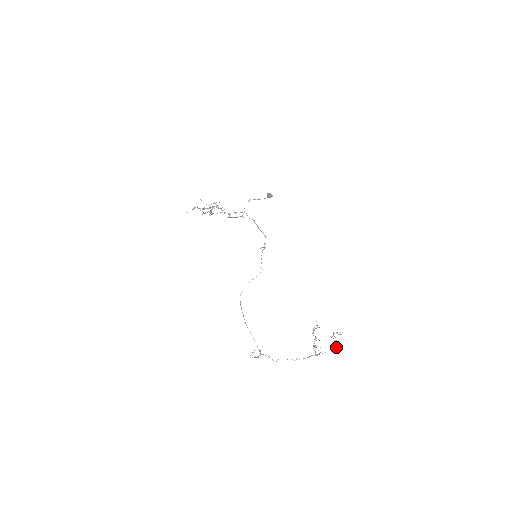
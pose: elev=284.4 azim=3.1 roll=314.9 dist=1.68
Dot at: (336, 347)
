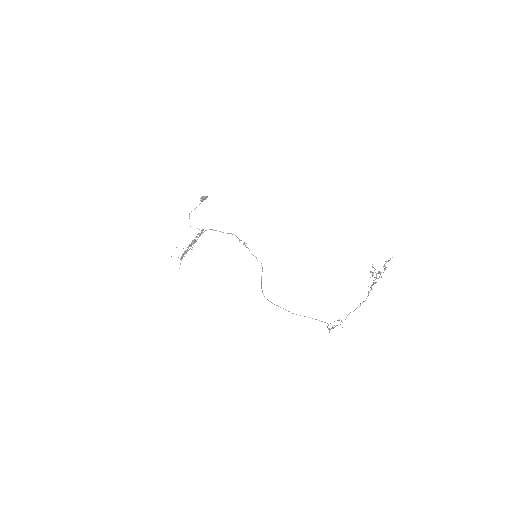
Dot at: (380, 272)
